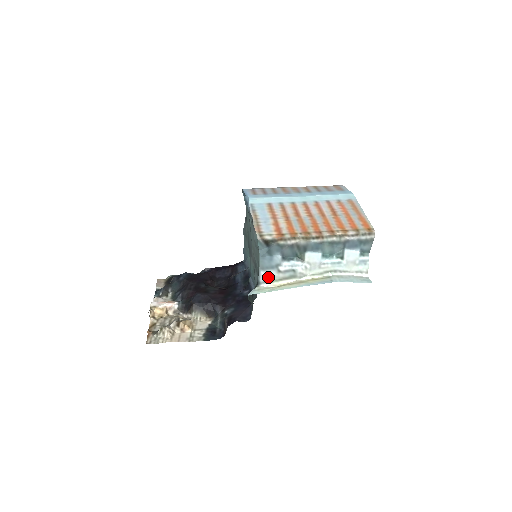
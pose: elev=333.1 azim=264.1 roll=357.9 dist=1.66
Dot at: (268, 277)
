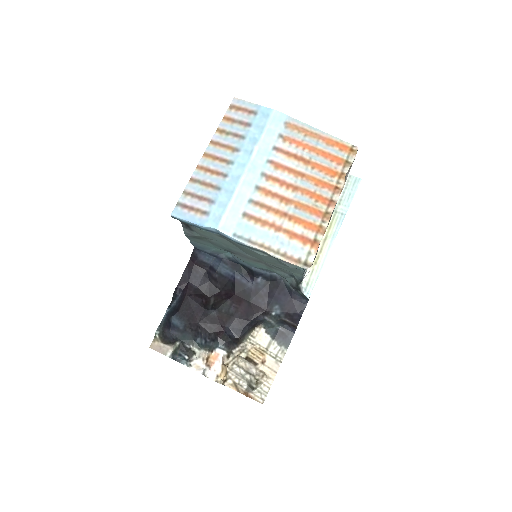
Dot at: occluded
